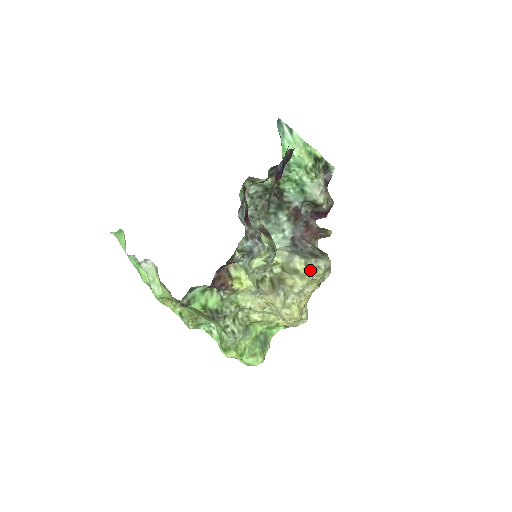
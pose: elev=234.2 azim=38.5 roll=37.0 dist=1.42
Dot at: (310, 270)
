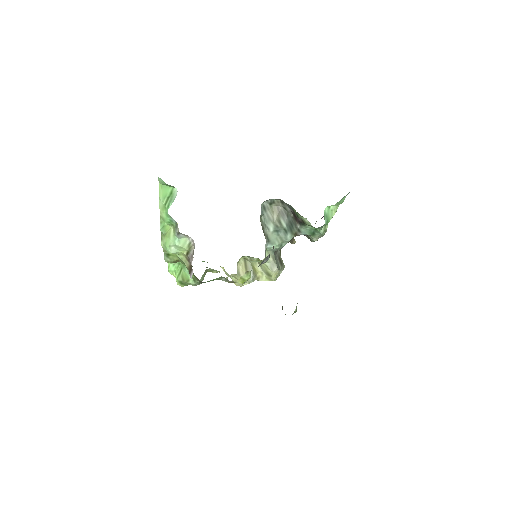
Dot at: (276, 277)
